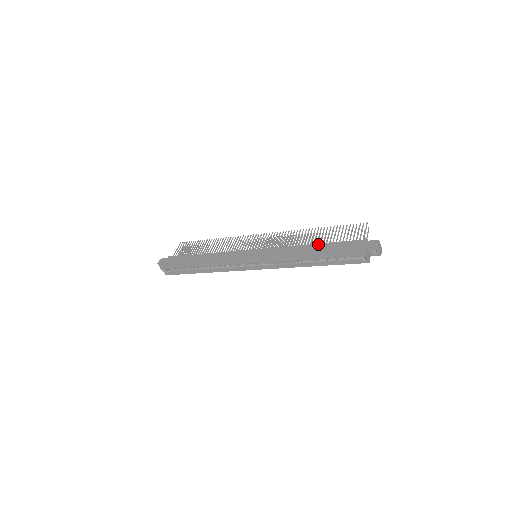
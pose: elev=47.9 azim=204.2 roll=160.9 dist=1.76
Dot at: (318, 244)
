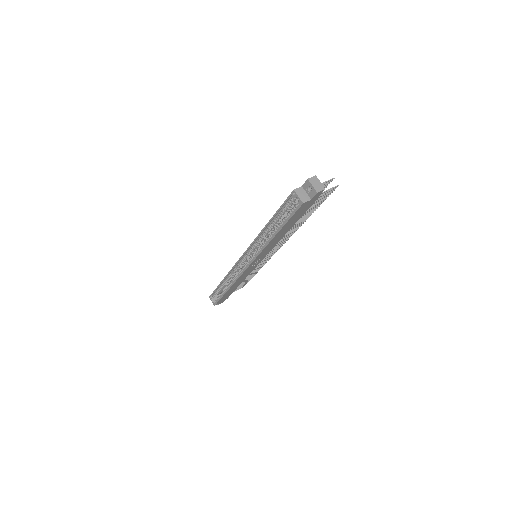
Dot at: occluded
